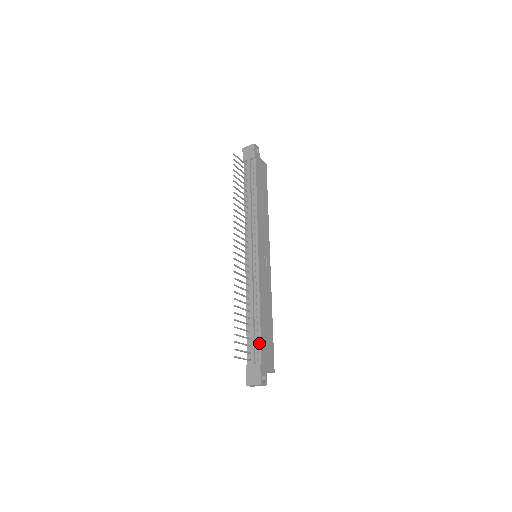
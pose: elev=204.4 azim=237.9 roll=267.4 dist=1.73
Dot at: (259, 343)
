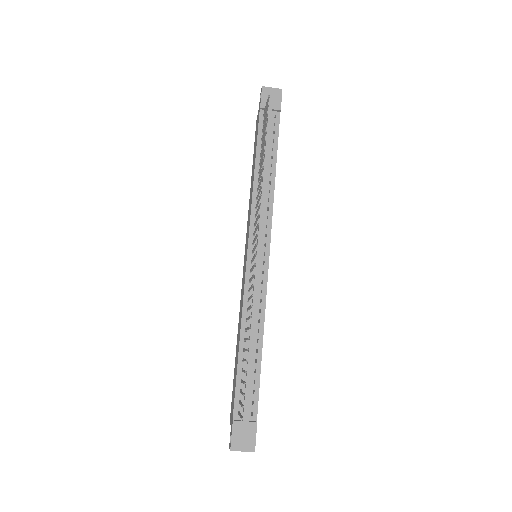
Dot at: (257, 390)
